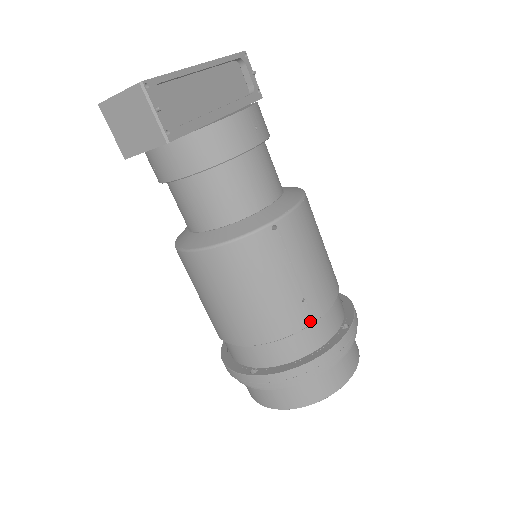
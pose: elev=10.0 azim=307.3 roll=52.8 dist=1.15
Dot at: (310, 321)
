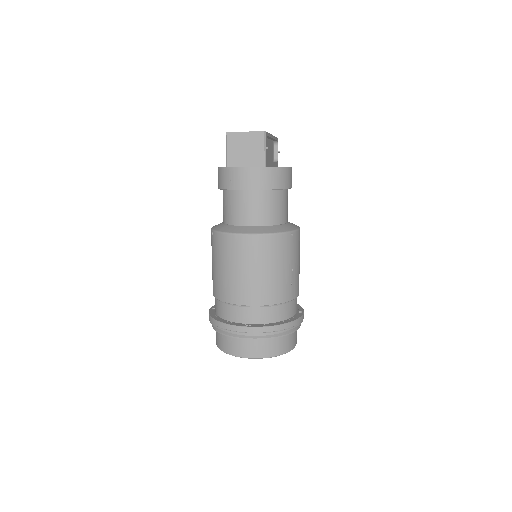
Dot at: (291, 298)
